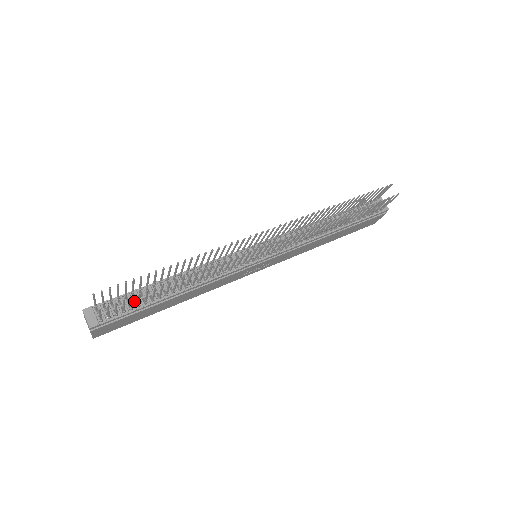
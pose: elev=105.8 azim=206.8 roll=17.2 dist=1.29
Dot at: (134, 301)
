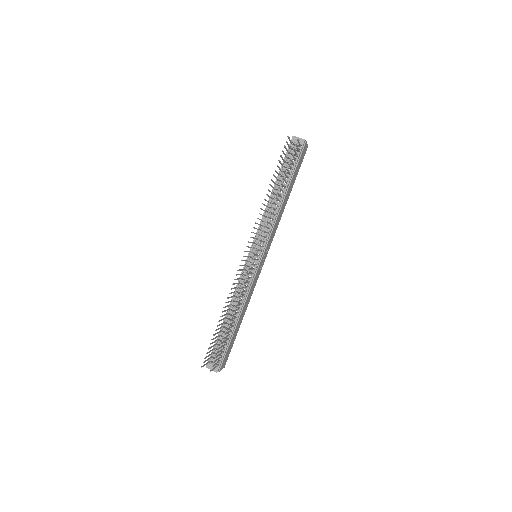
Dot at: (222, 343)
